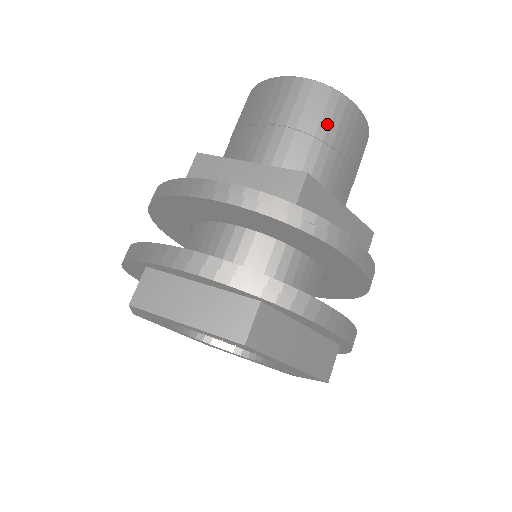
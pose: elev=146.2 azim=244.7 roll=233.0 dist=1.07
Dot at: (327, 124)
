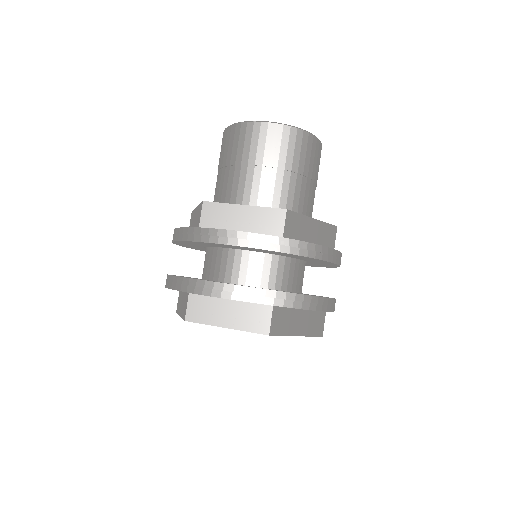
Dot at: (291, 157)
